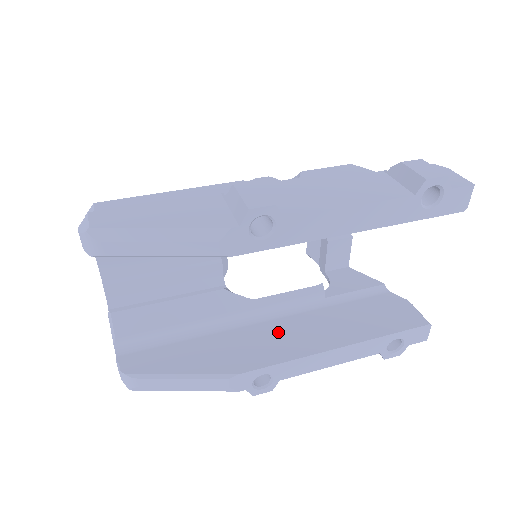
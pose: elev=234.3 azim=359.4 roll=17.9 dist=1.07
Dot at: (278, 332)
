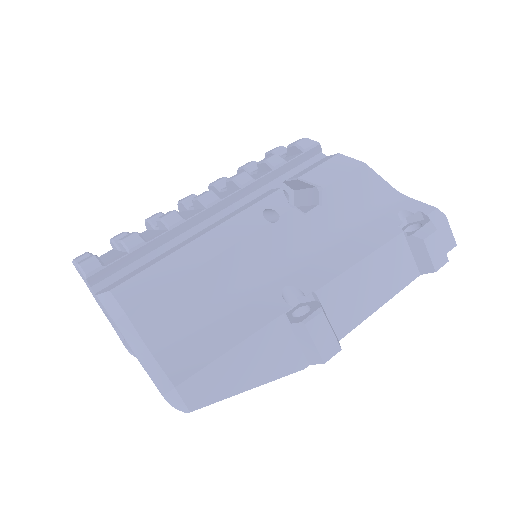
Dot at: occluded
